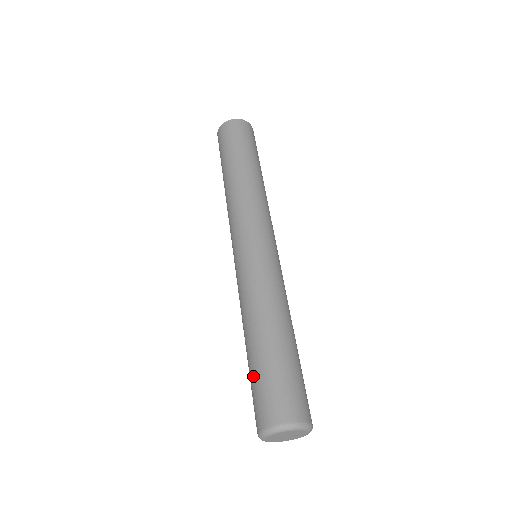
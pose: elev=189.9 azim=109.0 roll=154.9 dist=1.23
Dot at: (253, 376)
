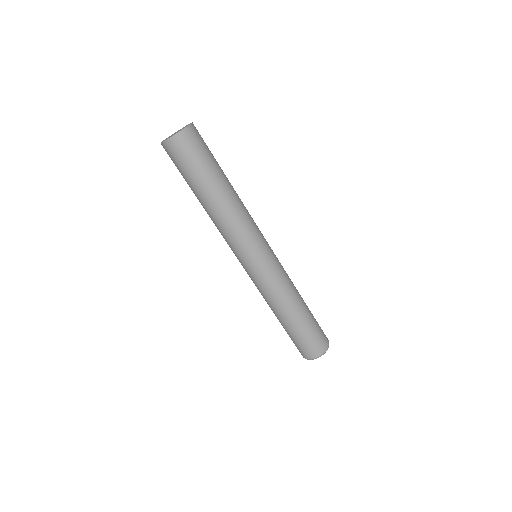
Dot at: (295, 337)
